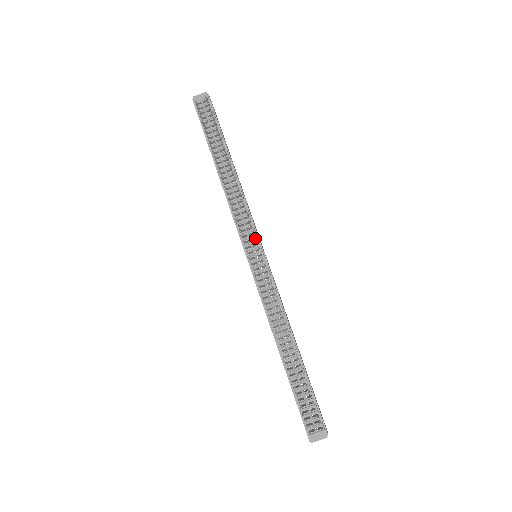
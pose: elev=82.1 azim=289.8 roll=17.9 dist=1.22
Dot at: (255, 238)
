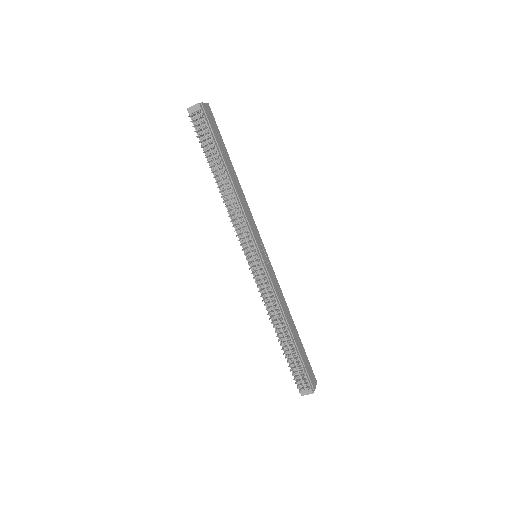
Dot at: (252, 247)
